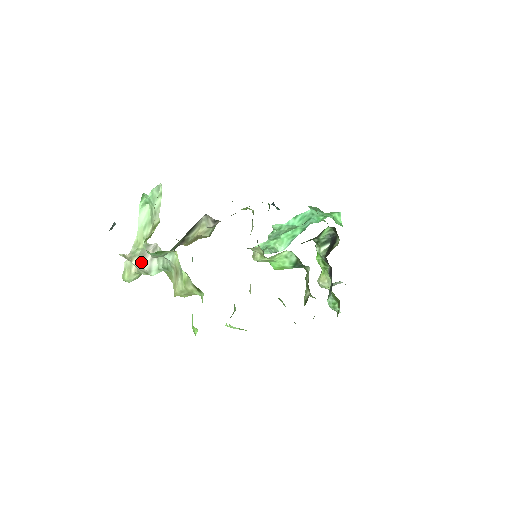
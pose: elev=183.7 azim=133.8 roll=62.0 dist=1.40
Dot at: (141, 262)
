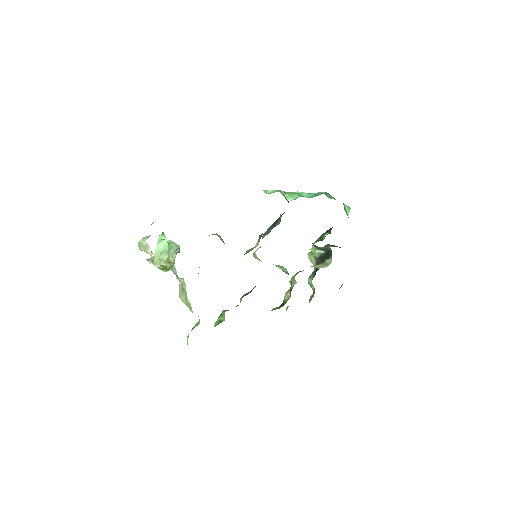
Dot at: occluded
